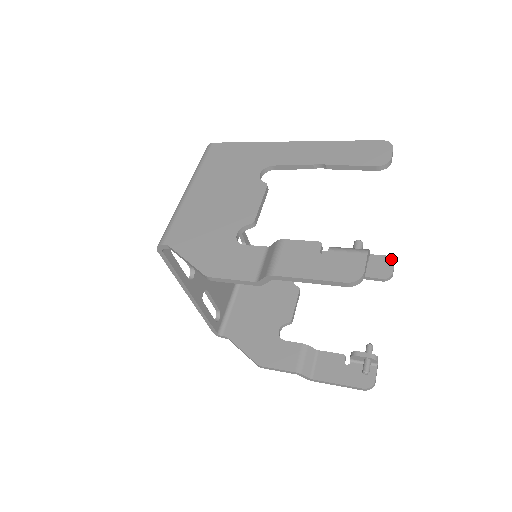
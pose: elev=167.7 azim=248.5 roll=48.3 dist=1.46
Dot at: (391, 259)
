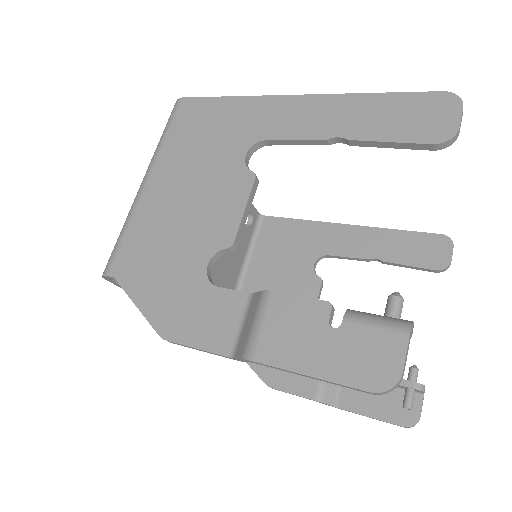
Dot at: (449, 240)
